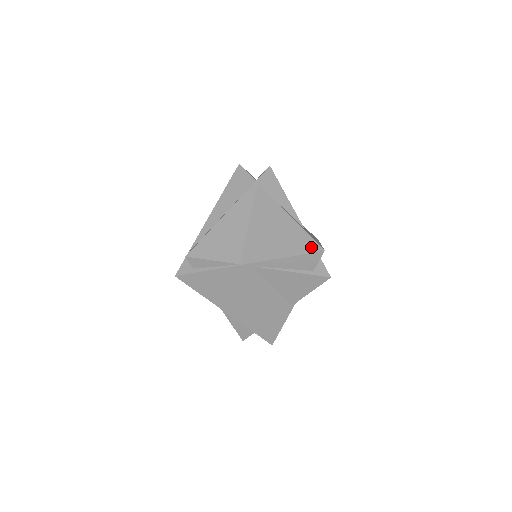
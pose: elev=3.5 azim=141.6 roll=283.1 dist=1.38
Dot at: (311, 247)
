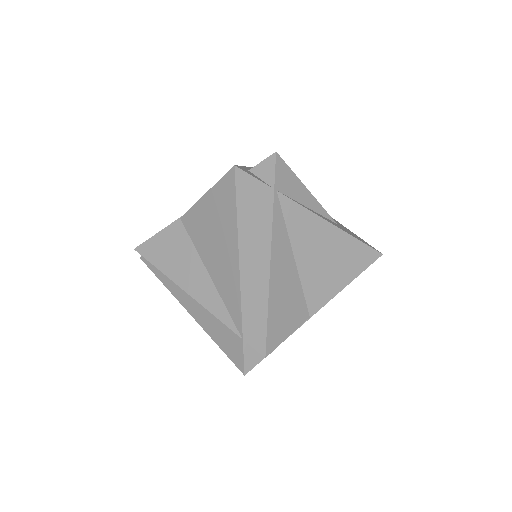
Dot at: (370, 257)
